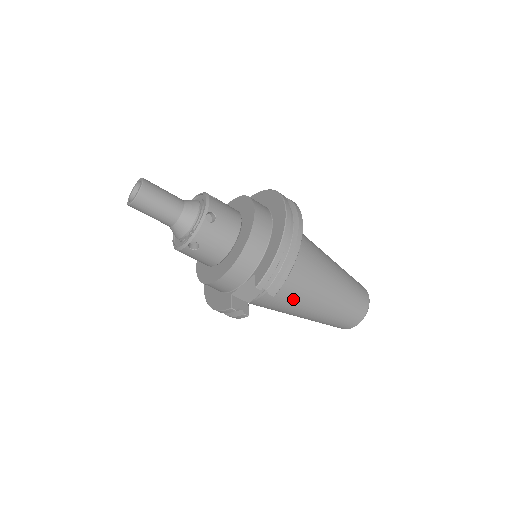
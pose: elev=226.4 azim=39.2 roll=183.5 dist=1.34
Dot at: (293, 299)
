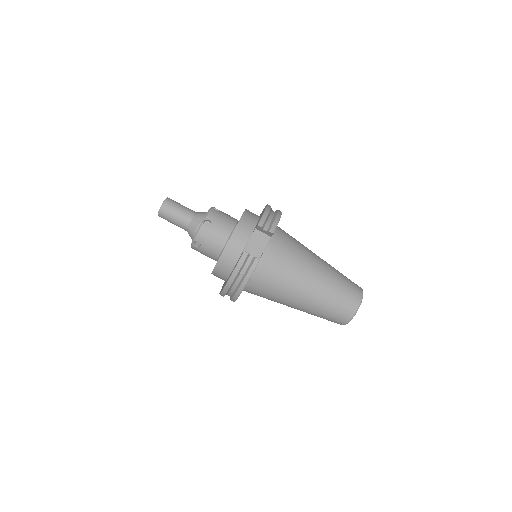
Dot at: (292, 259)
